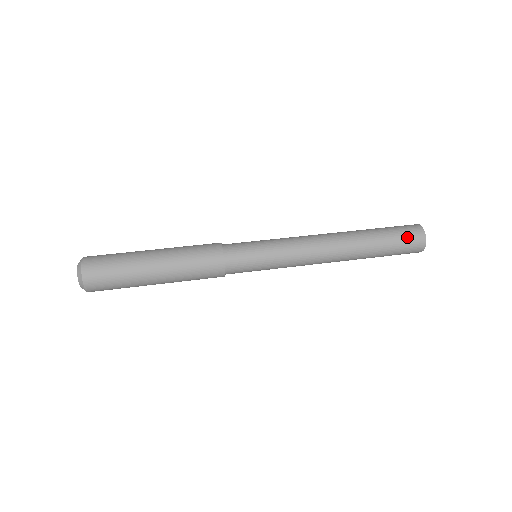
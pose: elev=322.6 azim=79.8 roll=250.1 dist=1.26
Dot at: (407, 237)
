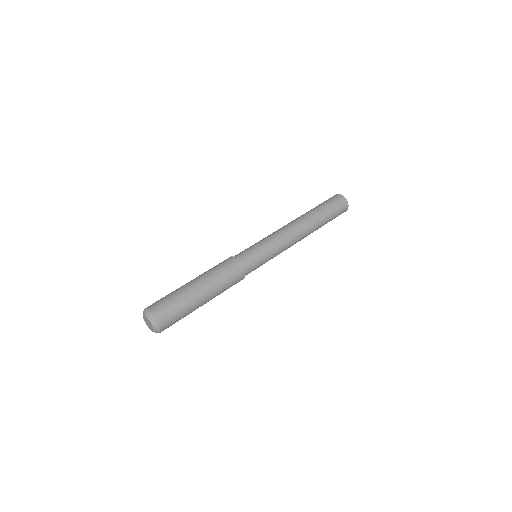
Dot at: (340, 211)
